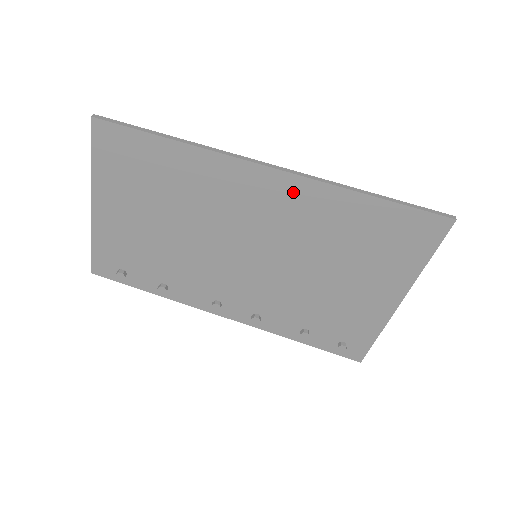
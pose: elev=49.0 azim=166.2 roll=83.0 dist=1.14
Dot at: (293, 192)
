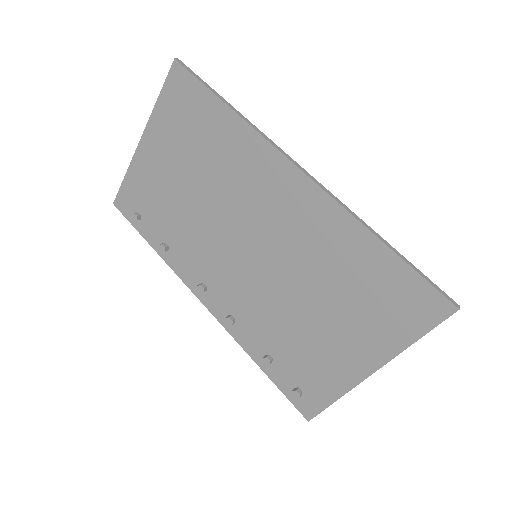
Dot at: (313, 206)
